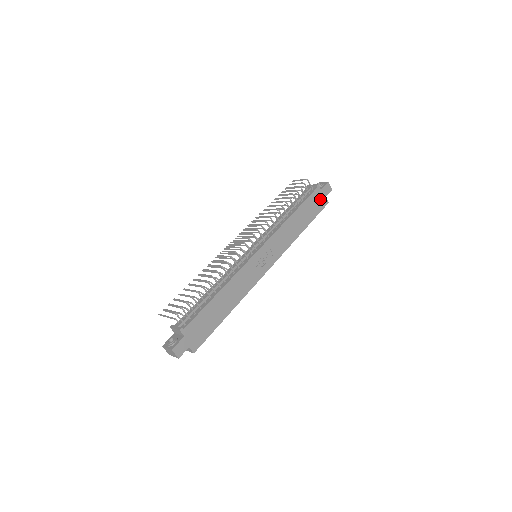
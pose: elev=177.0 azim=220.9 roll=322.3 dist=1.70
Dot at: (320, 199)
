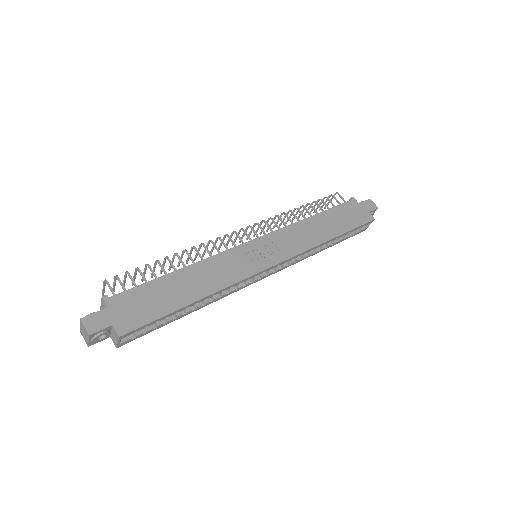
Dot at: (359, 212)
